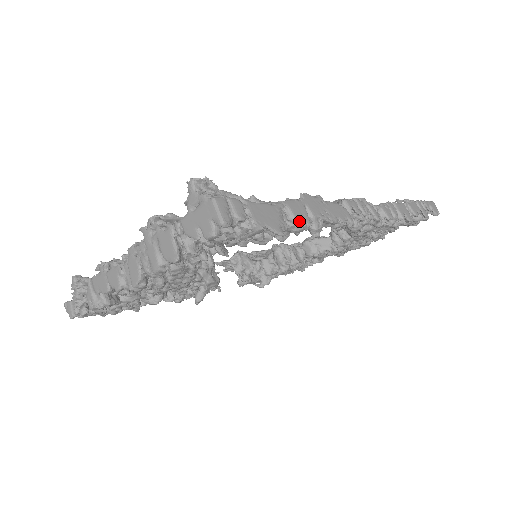
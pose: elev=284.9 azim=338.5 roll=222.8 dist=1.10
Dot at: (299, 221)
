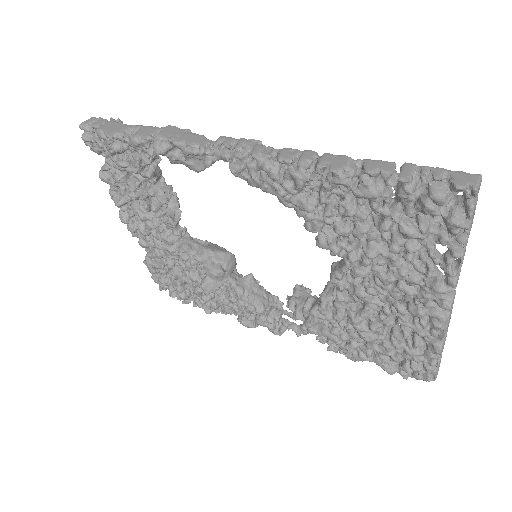
Dot at: (136, 134)
